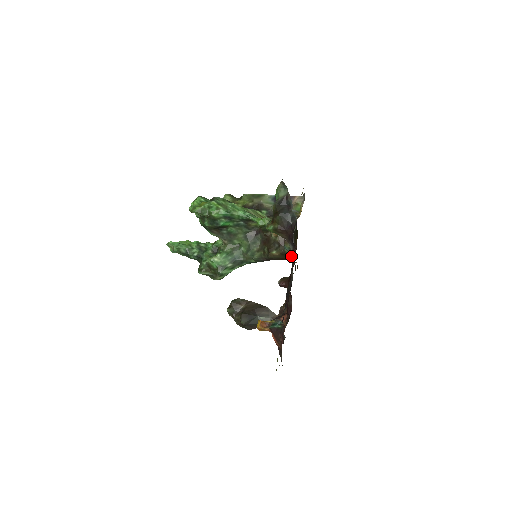
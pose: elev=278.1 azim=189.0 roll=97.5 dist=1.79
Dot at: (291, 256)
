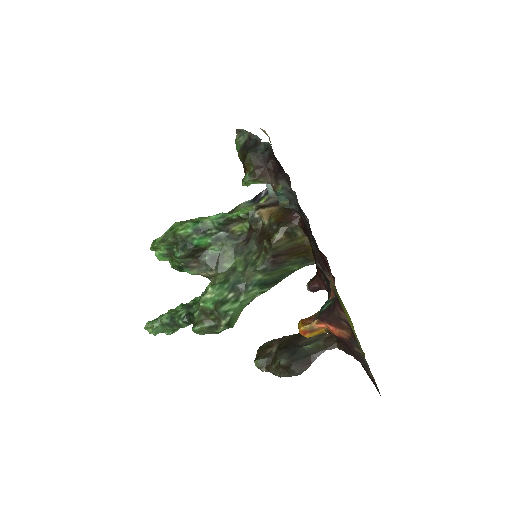
Dot at: (292, 201)
